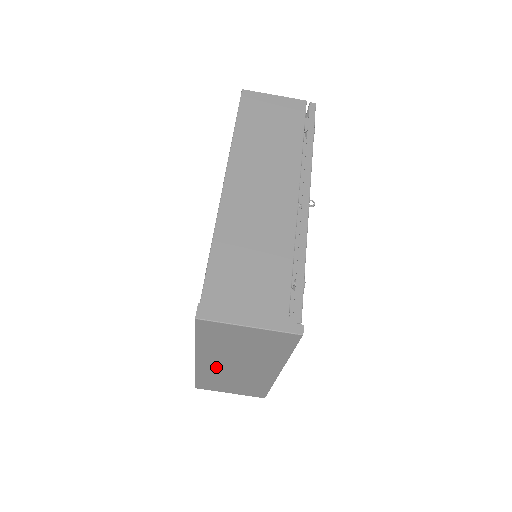
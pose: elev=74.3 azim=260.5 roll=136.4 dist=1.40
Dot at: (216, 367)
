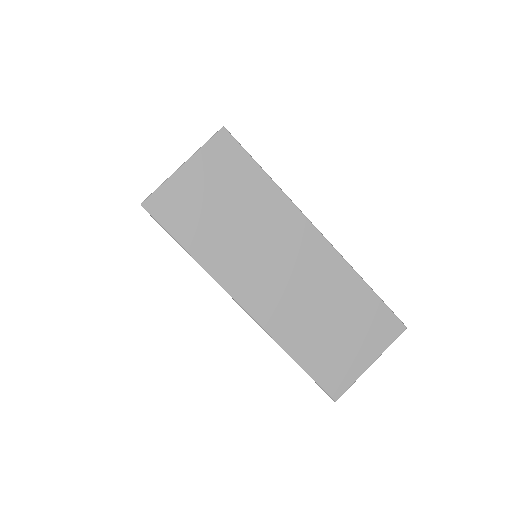
Dot at: (272, 299)
